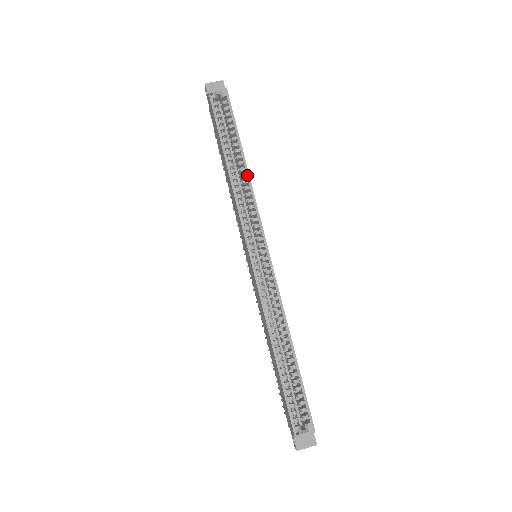
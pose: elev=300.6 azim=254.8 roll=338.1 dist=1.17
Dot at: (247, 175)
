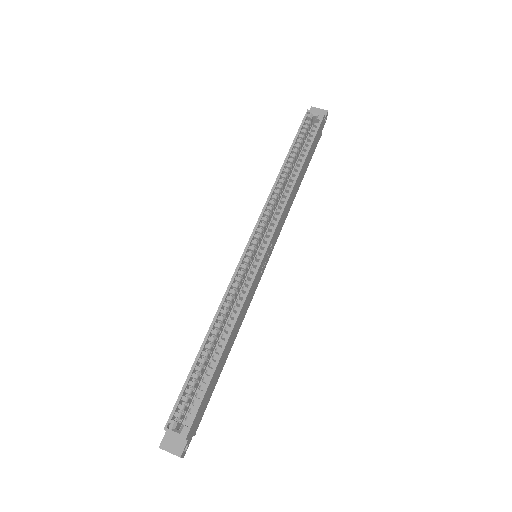
Dot at: (293, 184)
